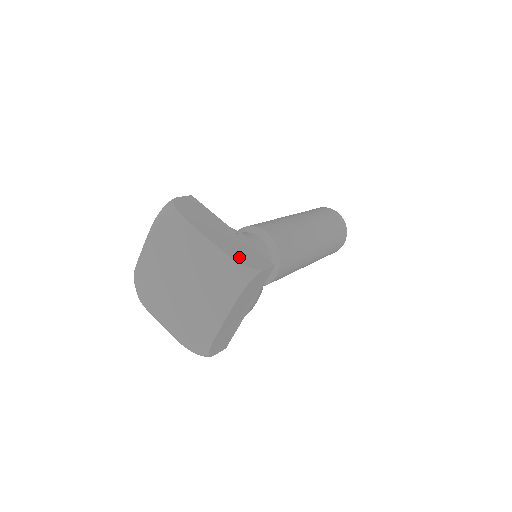
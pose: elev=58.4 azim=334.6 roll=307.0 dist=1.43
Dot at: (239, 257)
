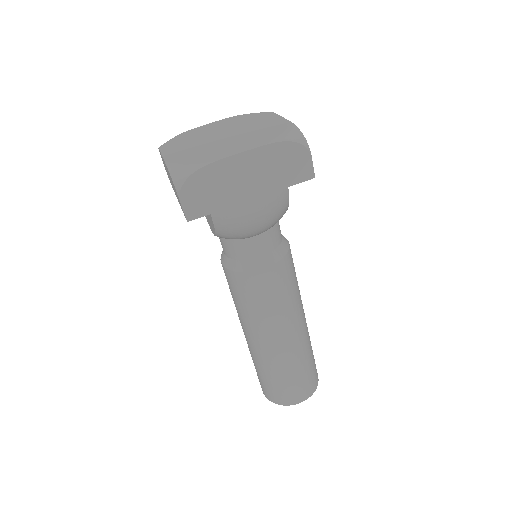
Dot at: occluded
